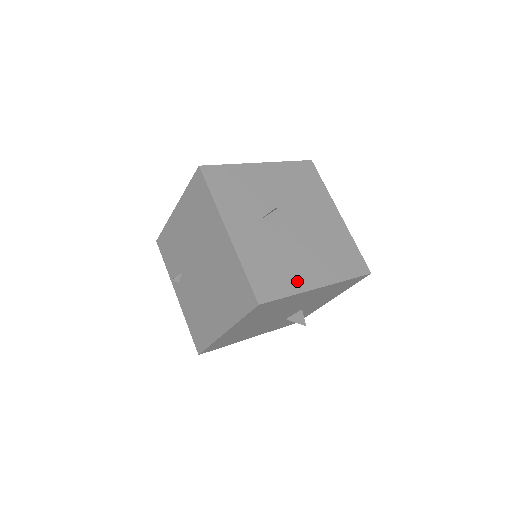
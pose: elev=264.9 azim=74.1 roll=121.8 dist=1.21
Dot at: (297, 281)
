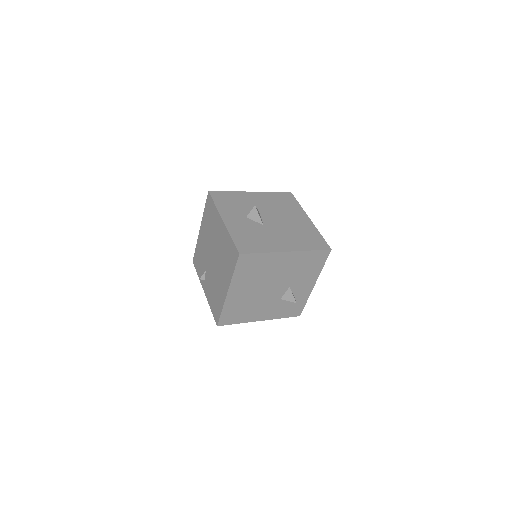
Dot at: (270, 247)
